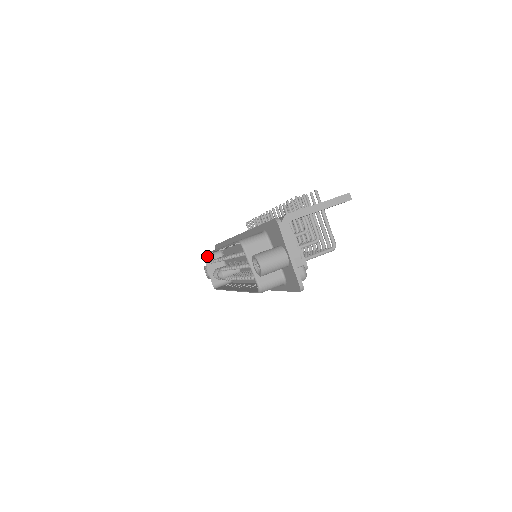
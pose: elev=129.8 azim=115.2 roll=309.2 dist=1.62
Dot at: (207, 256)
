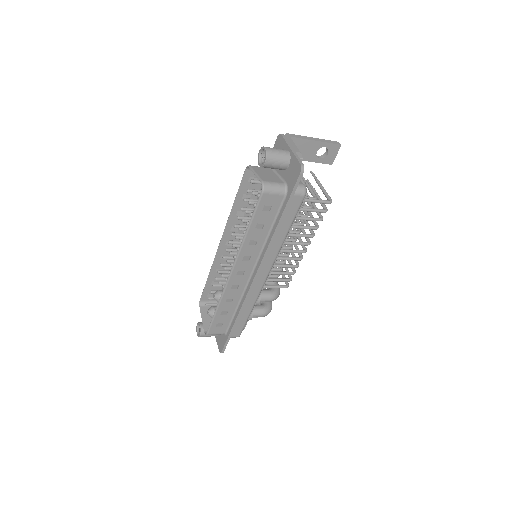
Dot at: (203, 305)
